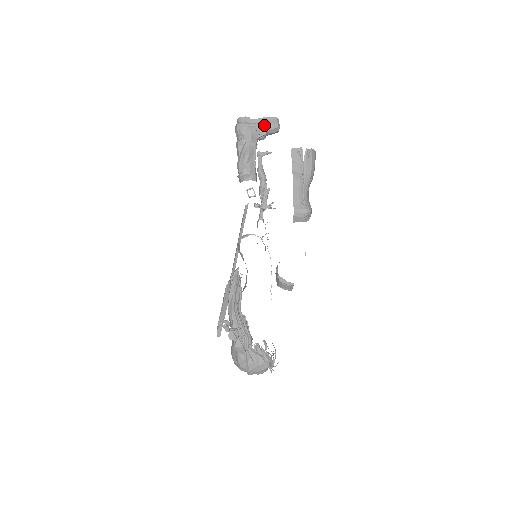
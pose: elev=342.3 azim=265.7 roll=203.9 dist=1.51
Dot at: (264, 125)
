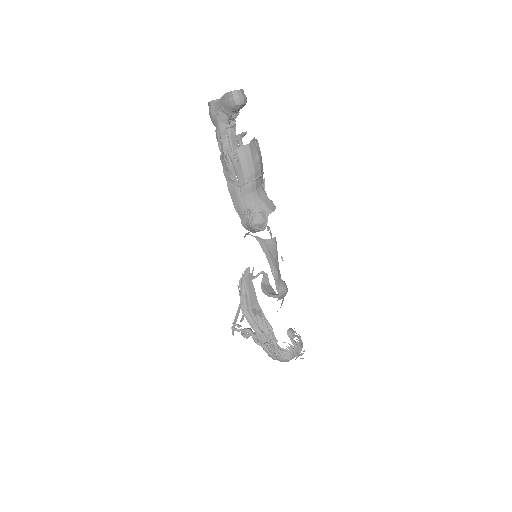
Dot at: (224, 106)
